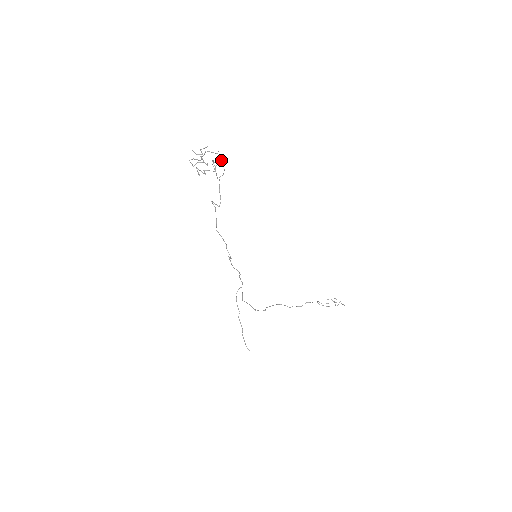
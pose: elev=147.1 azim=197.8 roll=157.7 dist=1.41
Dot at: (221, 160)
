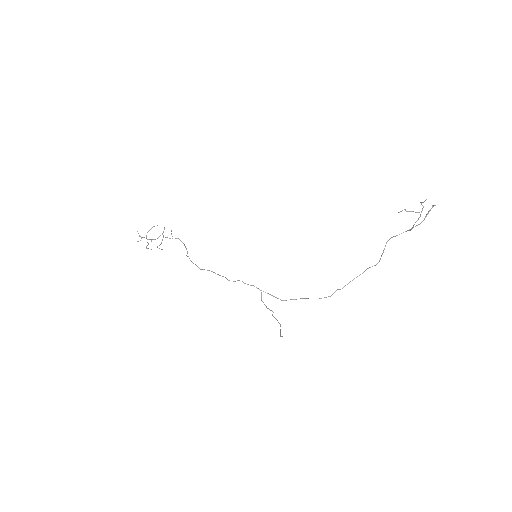
Dot at: occluded
